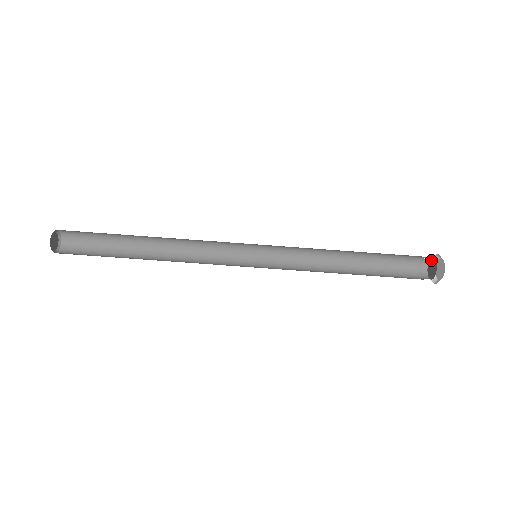
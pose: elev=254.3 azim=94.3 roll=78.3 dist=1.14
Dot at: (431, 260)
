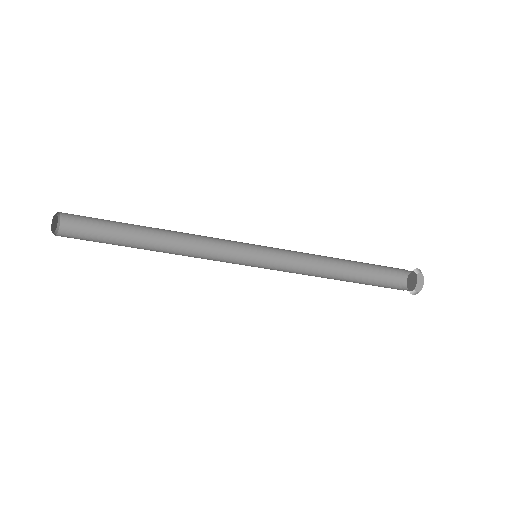
Dot at: (415, 275)
